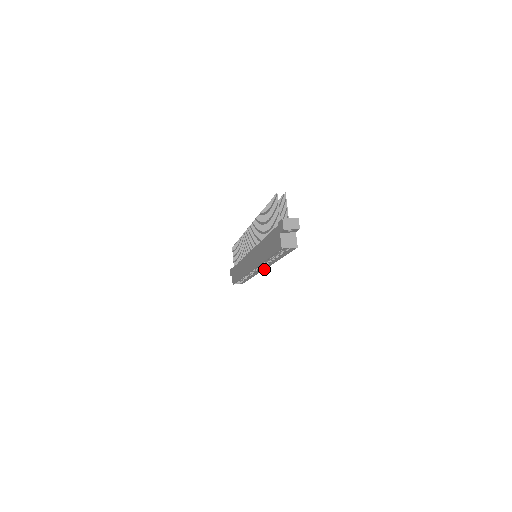
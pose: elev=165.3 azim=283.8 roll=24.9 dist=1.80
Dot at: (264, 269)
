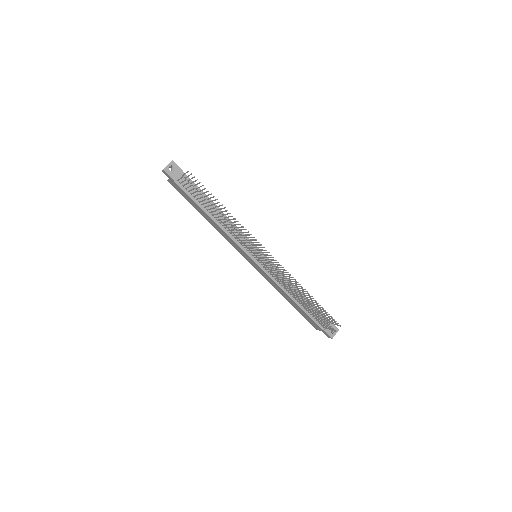
Dot at: occluded
